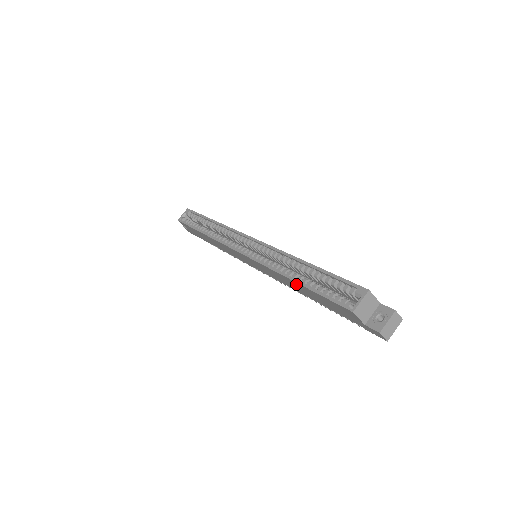
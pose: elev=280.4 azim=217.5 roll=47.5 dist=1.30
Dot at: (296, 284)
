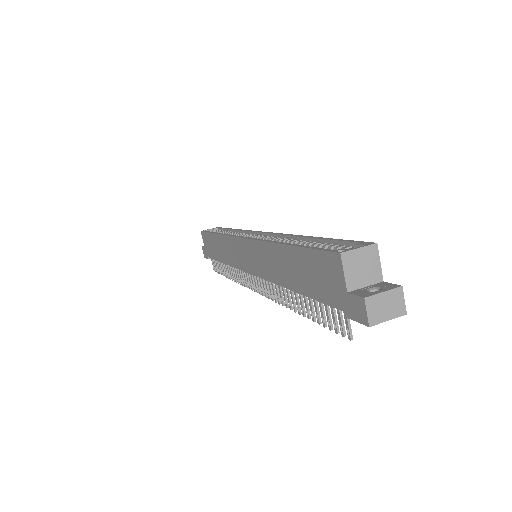
Dot at: (284, 253)
